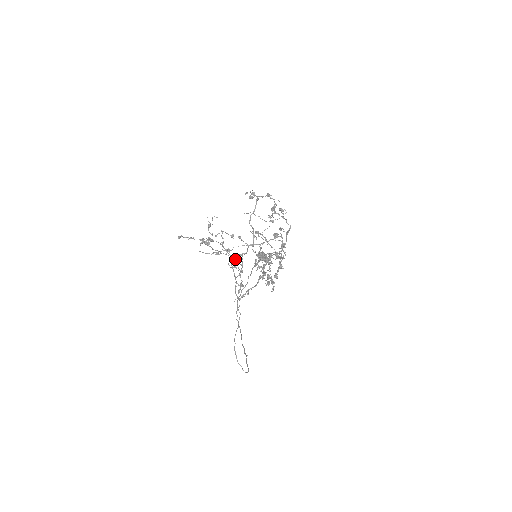
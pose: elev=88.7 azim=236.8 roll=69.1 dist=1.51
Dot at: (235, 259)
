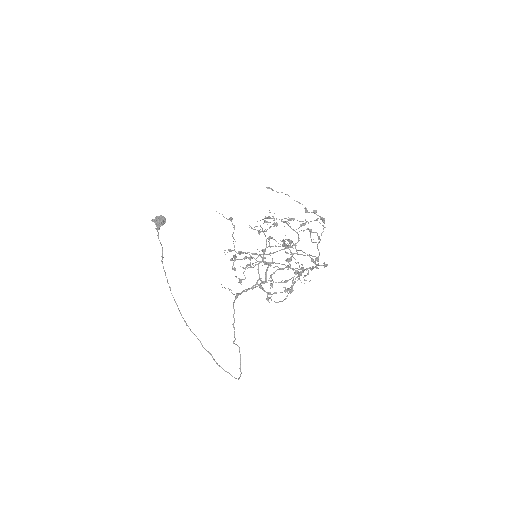
Dot at: (300, 275)
